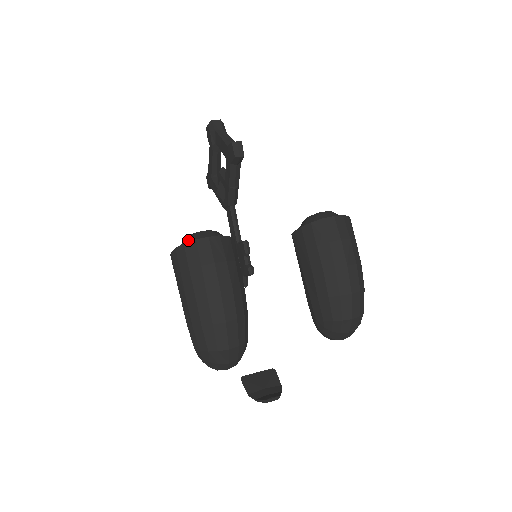
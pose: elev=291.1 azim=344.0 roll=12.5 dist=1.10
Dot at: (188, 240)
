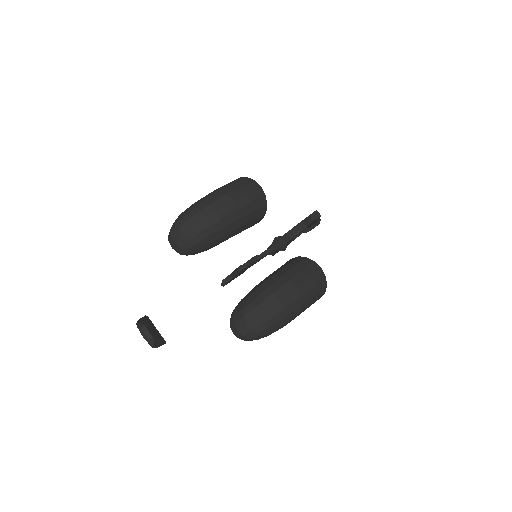
Dot at: occluded
